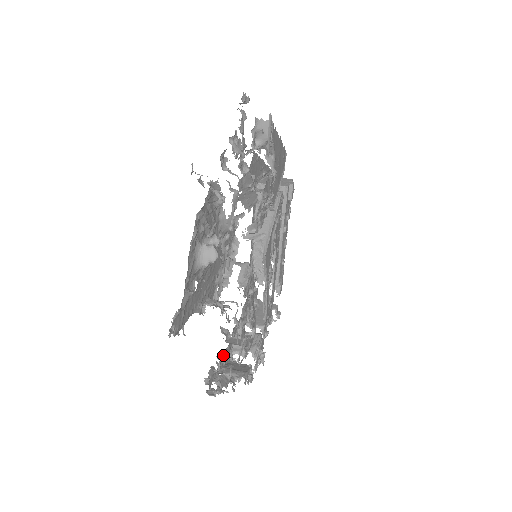
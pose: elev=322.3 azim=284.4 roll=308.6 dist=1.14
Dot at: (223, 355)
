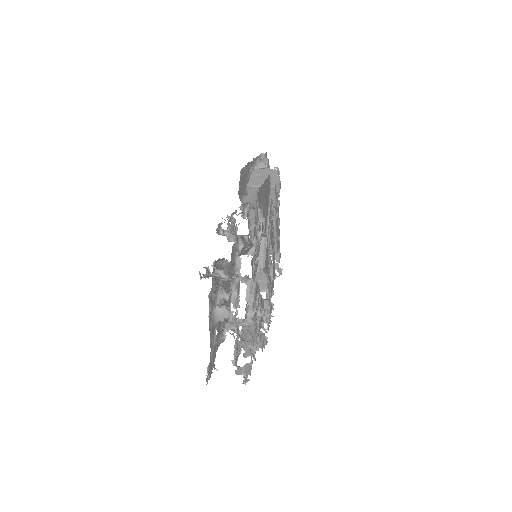
Dot at: (242, 332)
